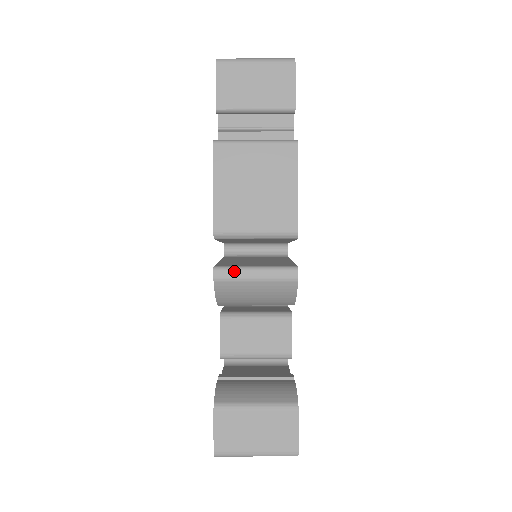
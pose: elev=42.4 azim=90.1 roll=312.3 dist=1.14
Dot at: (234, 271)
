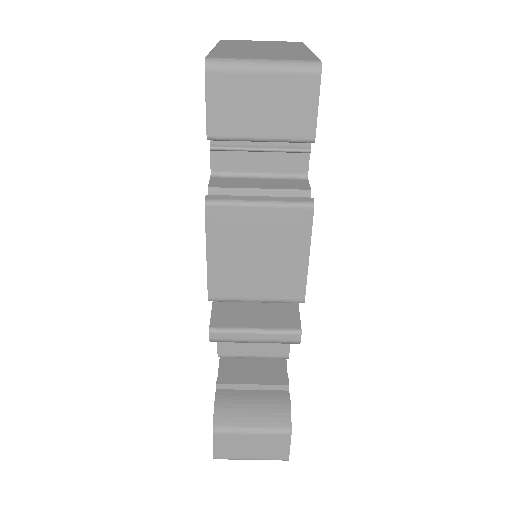
Dot at: (232, 334)
